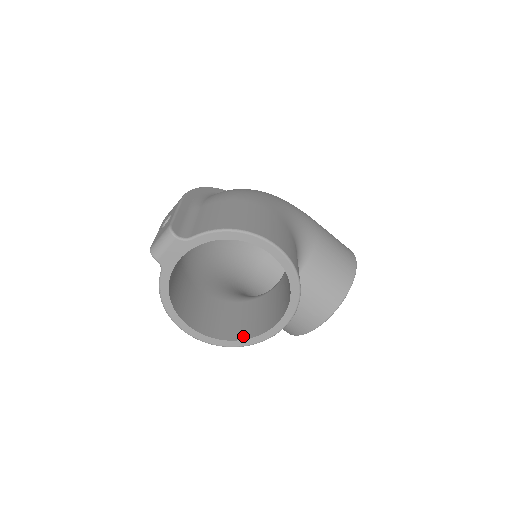
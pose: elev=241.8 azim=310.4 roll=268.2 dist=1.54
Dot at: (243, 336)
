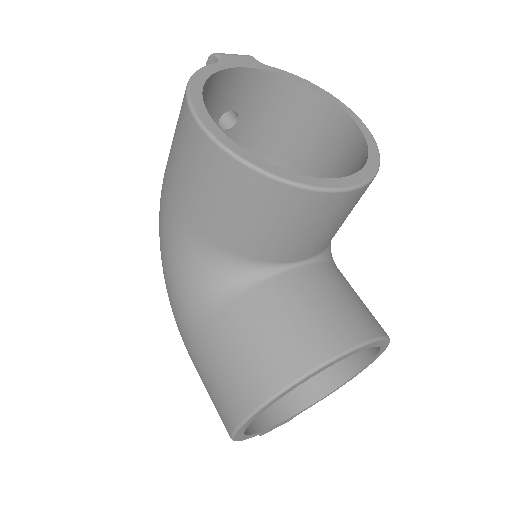
Dot at: occluded
